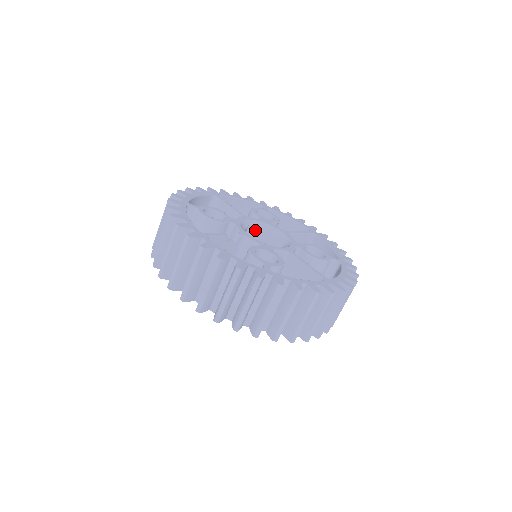
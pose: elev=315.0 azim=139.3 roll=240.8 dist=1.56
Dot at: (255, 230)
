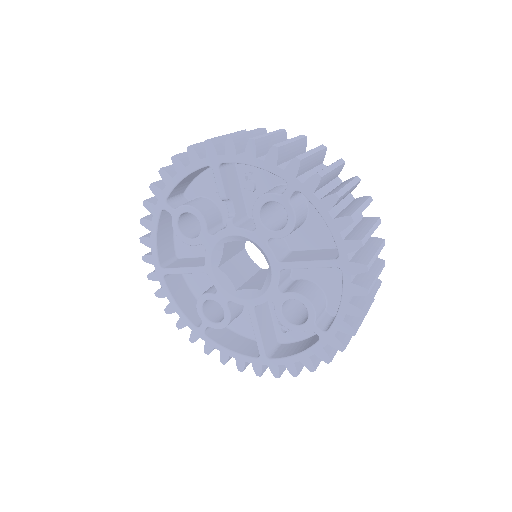
Dot at: (248, 258)
